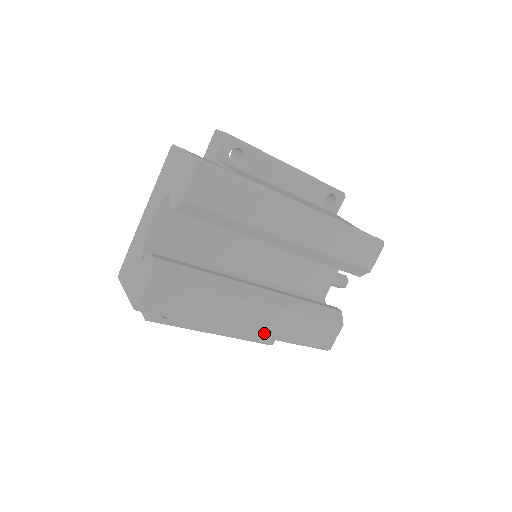
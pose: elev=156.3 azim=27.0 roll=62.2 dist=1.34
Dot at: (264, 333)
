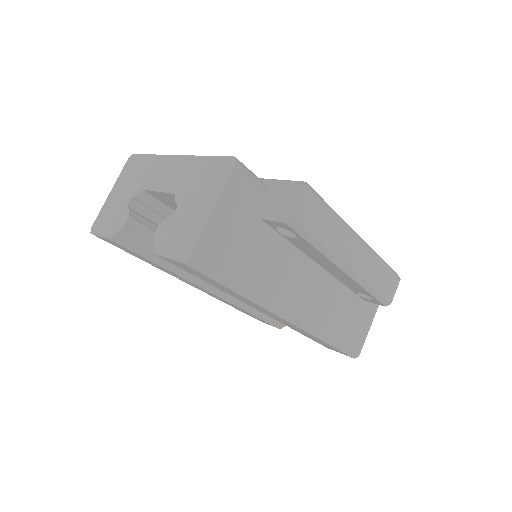
Dot at: (205, 292)
